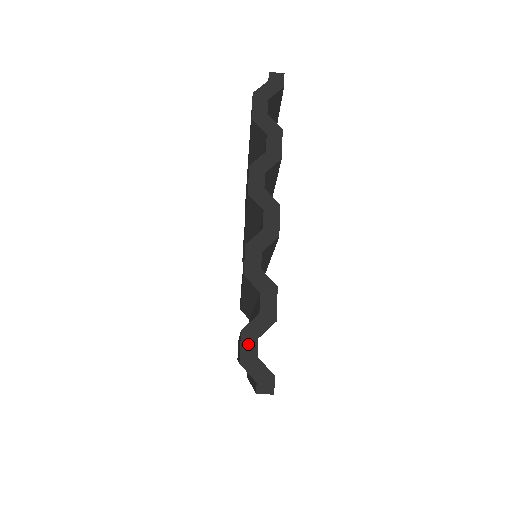
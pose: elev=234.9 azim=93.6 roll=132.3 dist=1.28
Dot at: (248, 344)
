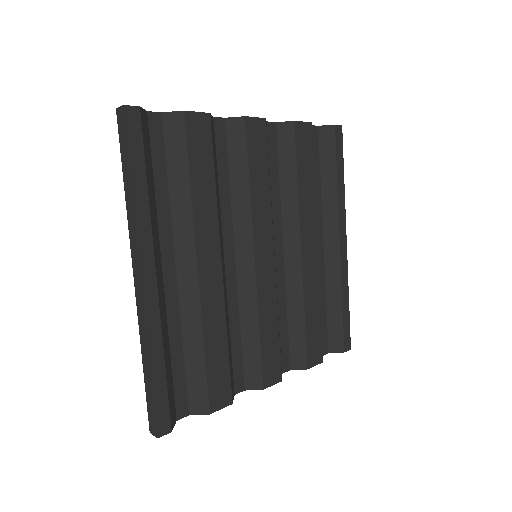
Dot at: occluded
